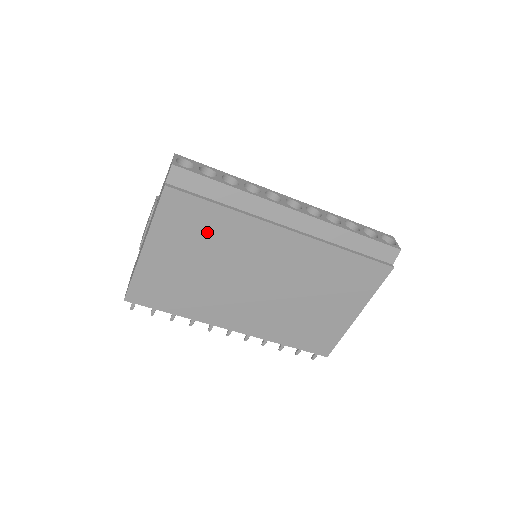
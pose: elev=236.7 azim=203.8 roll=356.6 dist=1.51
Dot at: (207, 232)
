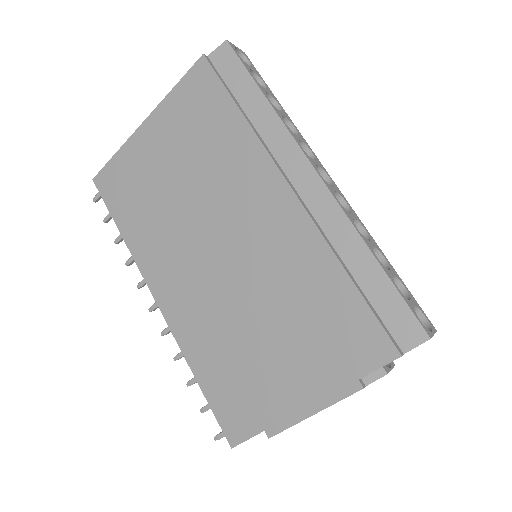
Dot at: (208, 138)
